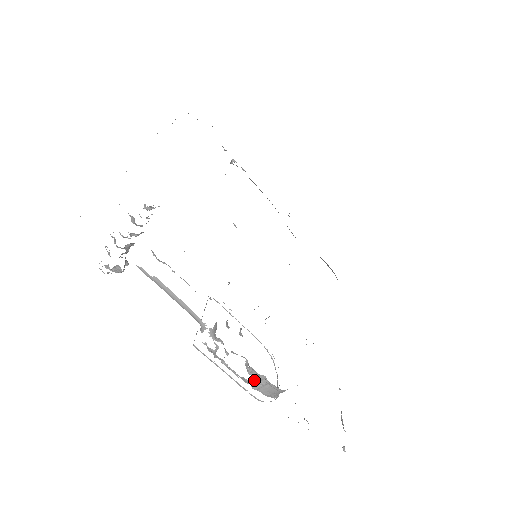
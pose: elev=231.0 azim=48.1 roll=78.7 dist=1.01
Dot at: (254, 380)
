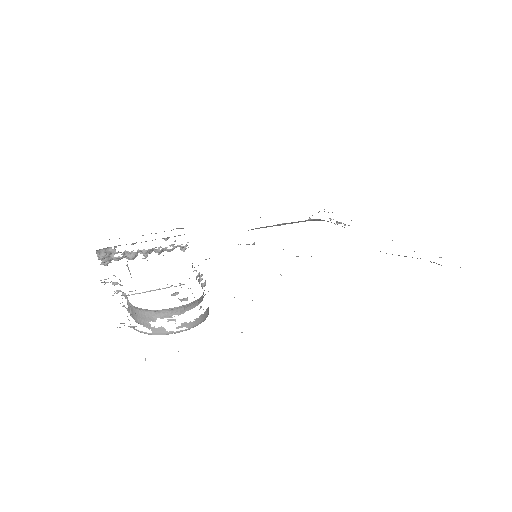
Dot at: (128, 306)
